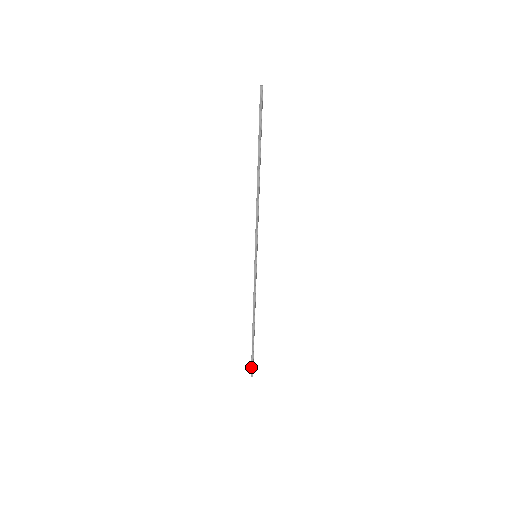
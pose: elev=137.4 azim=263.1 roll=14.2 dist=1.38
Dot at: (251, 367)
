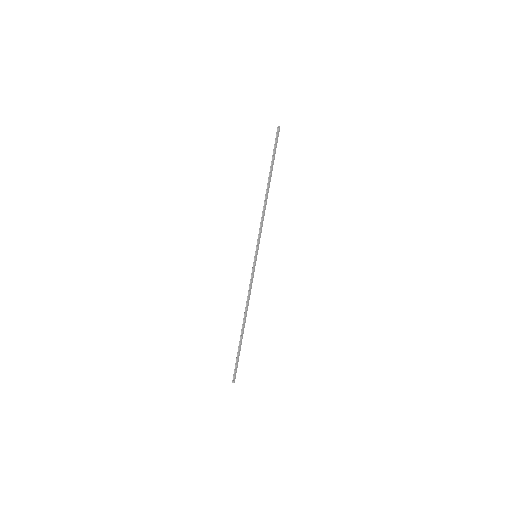
Dot at: (234, 370)
